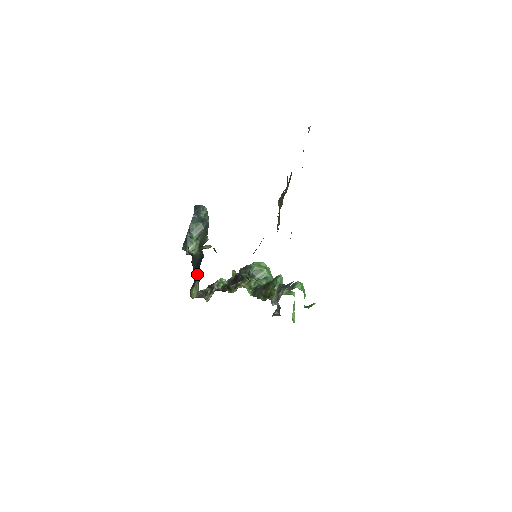
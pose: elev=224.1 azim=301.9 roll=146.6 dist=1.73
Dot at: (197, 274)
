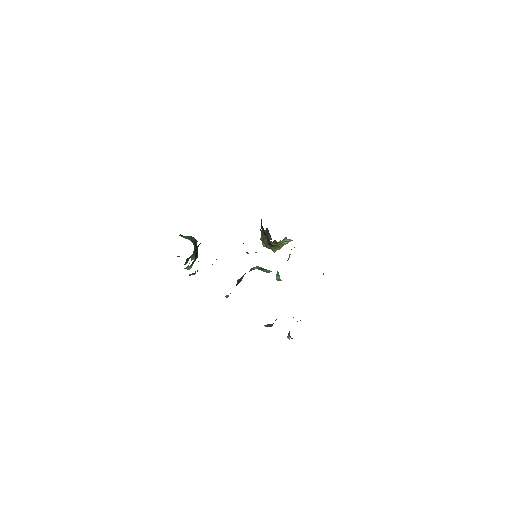
Dot at: (196, 255)
